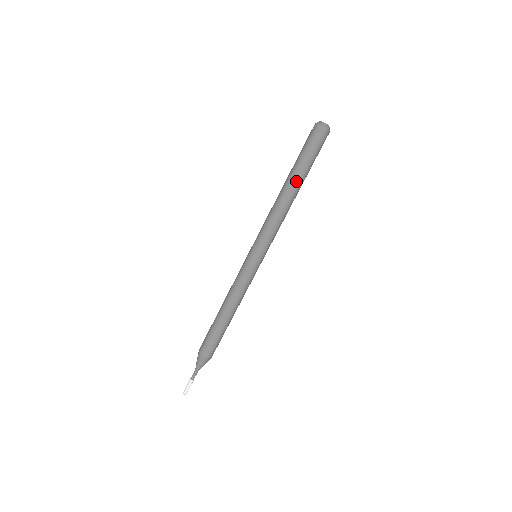
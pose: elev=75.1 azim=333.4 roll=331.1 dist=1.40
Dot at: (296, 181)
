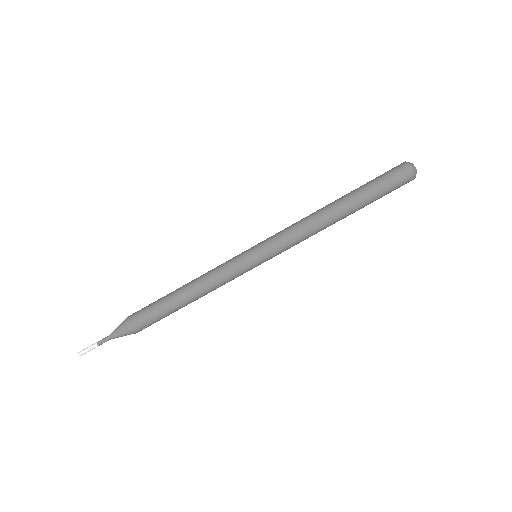
Dot at: (349, 204)
